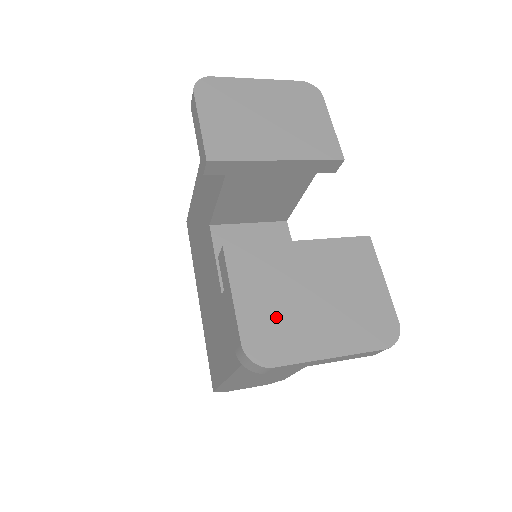
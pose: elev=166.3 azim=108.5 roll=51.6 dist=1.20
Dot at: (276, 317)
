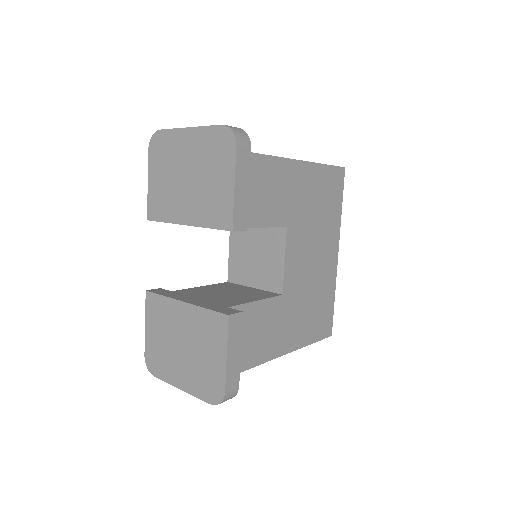
Dot at: (161, 349)
